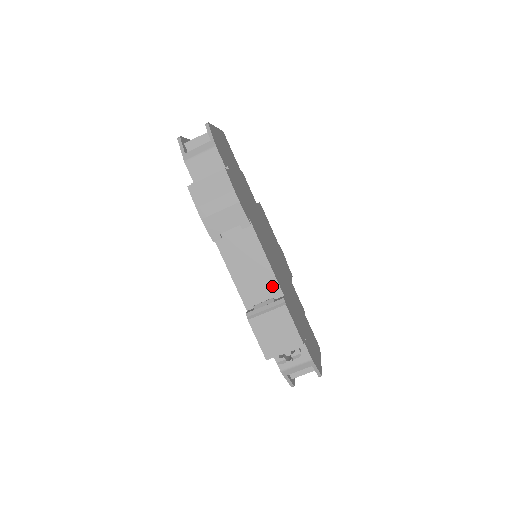
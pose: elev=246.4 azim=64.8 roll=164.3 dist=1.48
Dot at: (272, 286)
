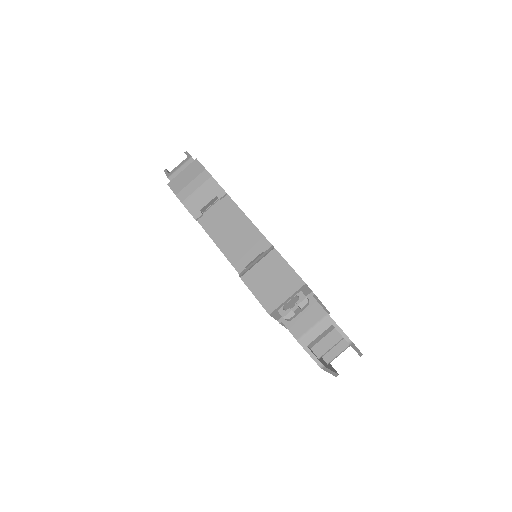
Dot at: (261, 243)
